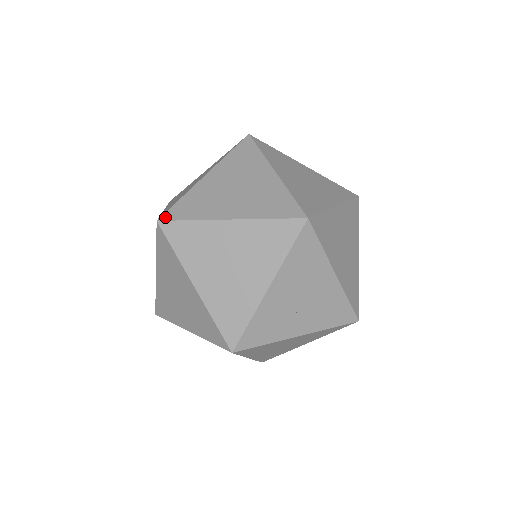
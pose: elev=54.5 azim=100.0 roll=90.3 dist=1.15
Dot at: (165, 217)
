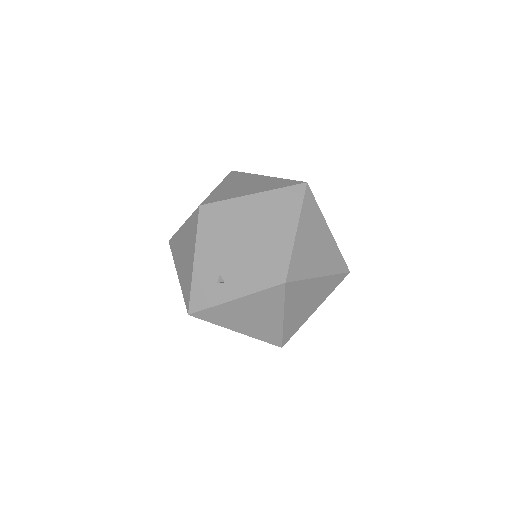
Dot at: occluded
